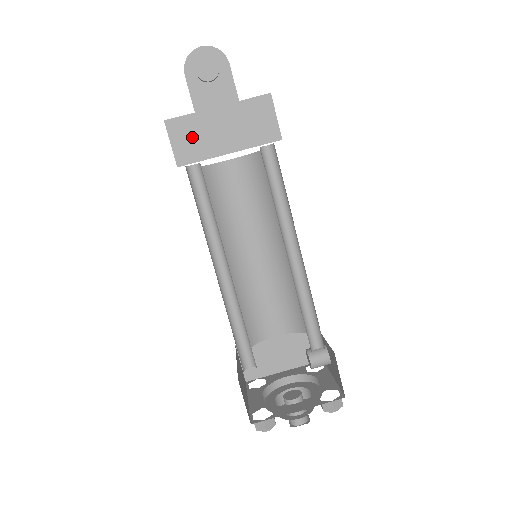
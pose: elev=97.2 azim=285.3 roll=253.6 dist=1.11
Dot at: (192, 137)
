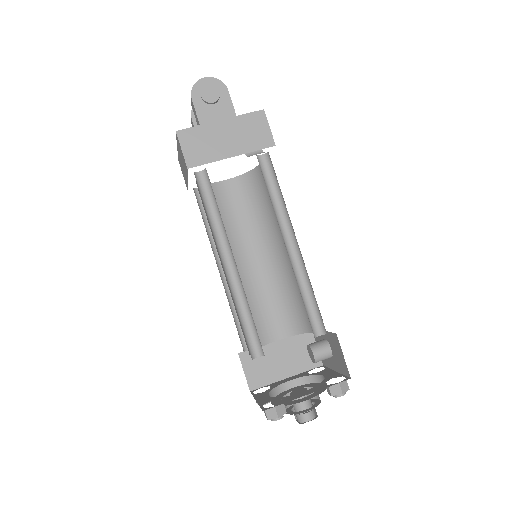
Dot at: (200, 144)
